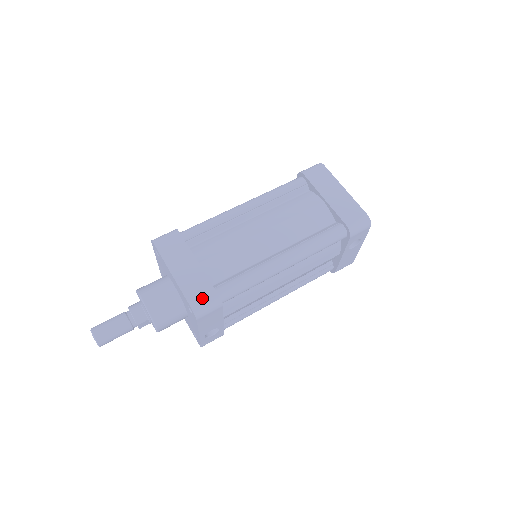
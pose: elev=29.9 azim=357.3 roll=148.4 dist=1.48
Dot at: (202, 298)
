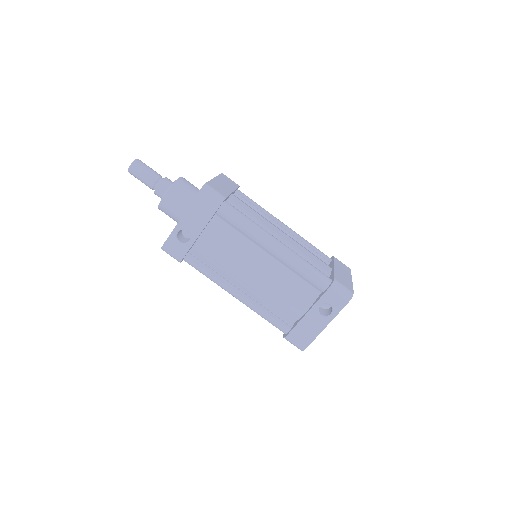
Dot at: (216, 189)
